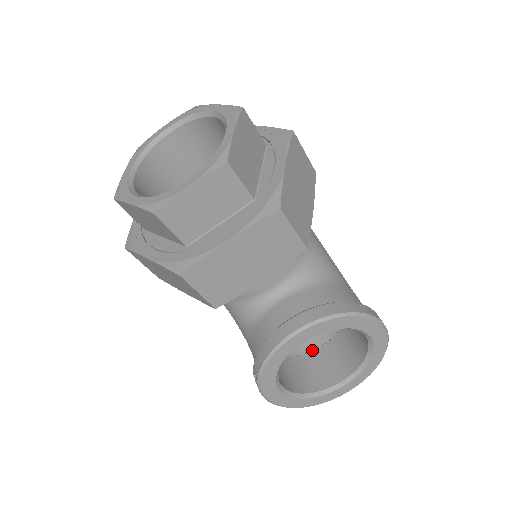
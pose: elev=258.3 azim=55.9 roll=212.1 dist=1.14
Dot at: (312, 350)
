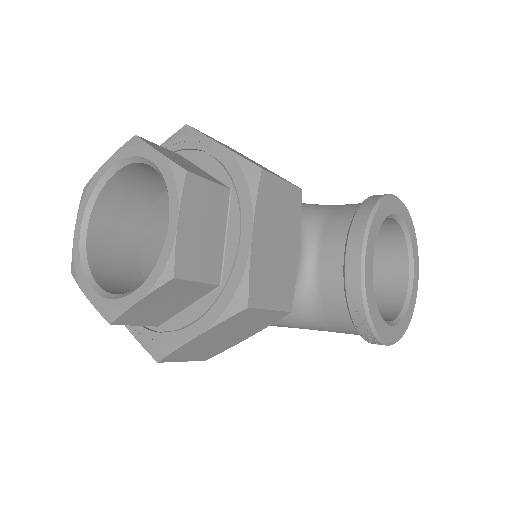
Dot at: occluded
